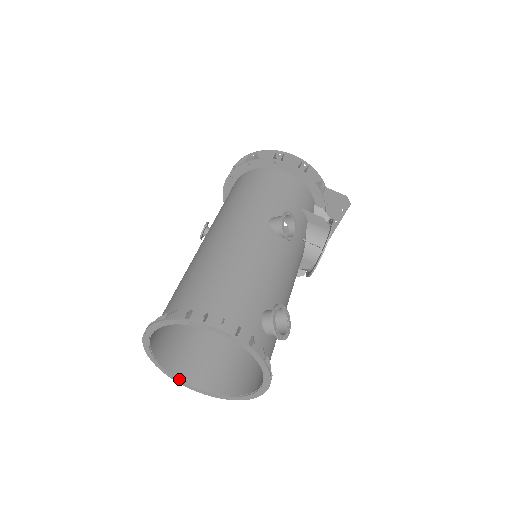
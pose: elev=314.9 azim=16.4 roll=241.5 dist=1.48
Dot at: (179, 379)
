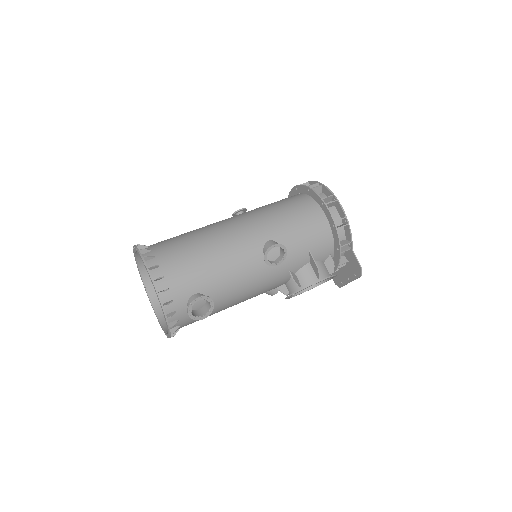
Dot at: (146, 288)
